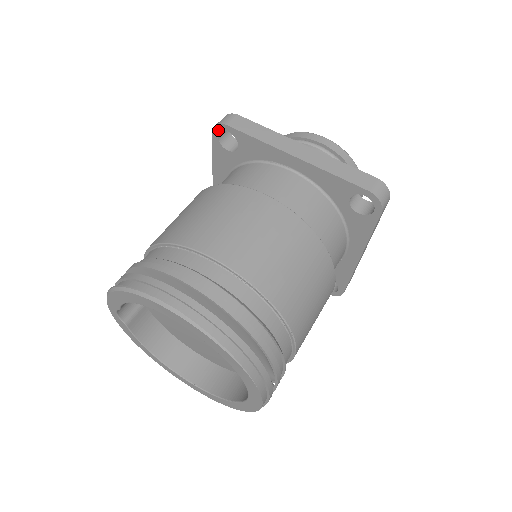
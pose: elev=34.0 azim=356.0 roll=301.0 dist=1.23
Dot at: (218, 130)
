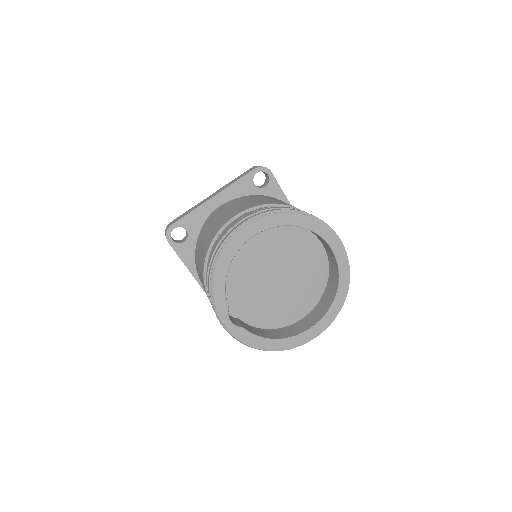
Dot at: (169, 235)
